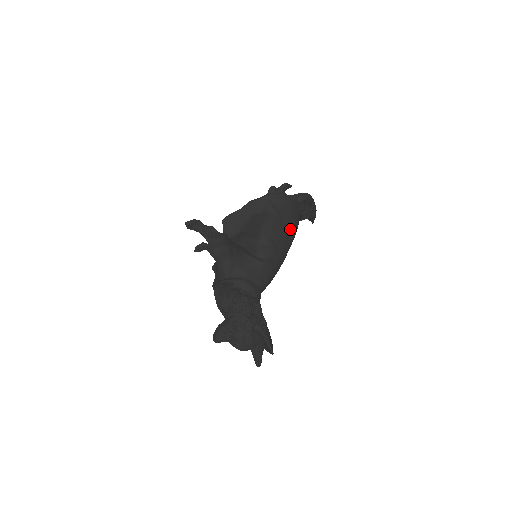
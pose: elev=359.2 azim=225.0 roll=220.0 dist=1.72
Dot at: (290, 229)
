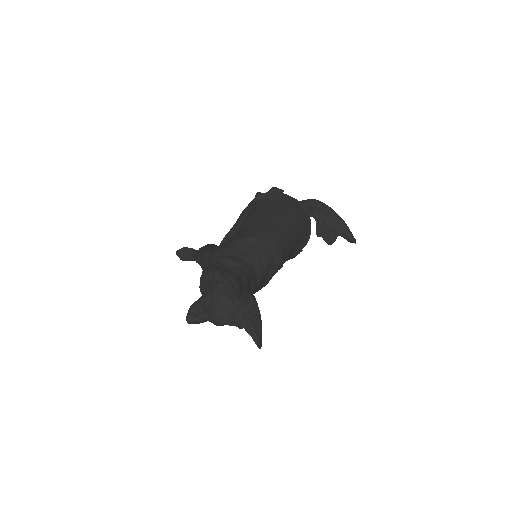
Dot at: (283, 214)
